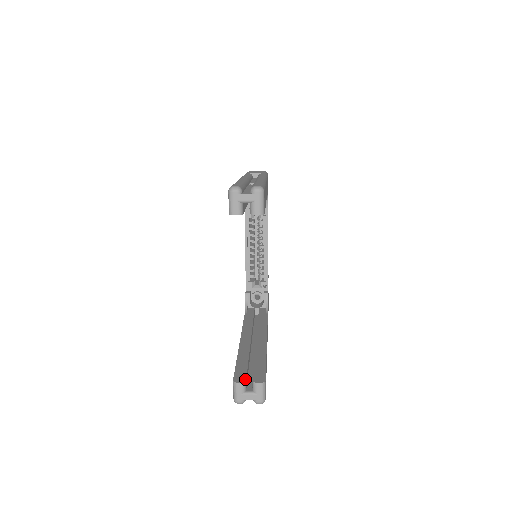
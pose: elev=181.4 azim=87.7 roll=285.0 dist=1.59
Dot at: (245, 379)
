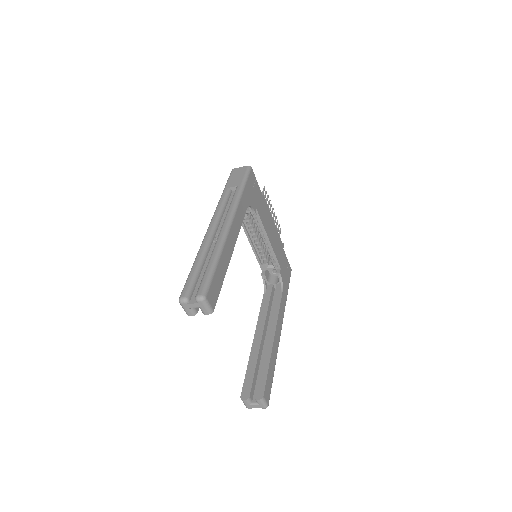
Dot at: (249, 395)
